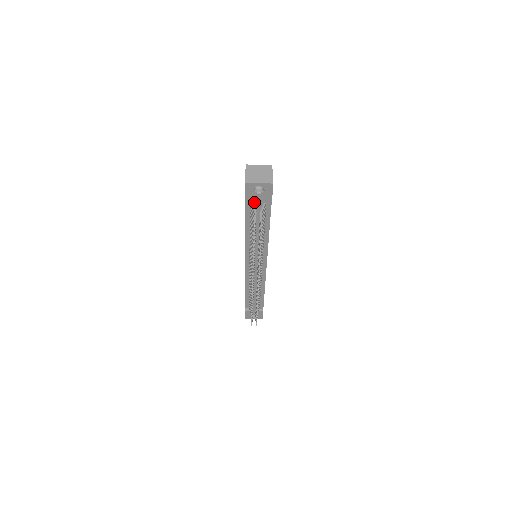
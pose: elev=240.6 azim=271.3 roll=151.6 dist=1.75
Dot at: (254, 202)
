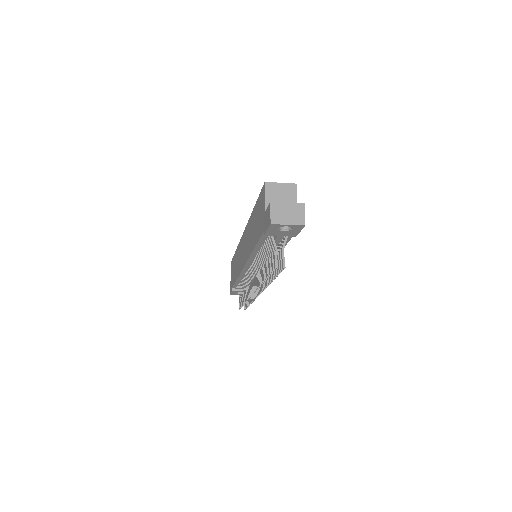
Dot at: occluded
